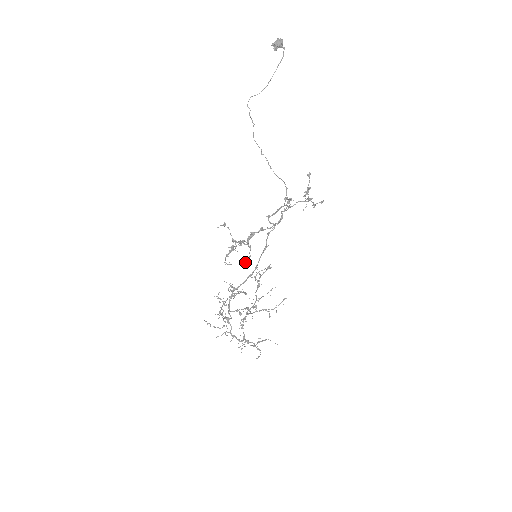
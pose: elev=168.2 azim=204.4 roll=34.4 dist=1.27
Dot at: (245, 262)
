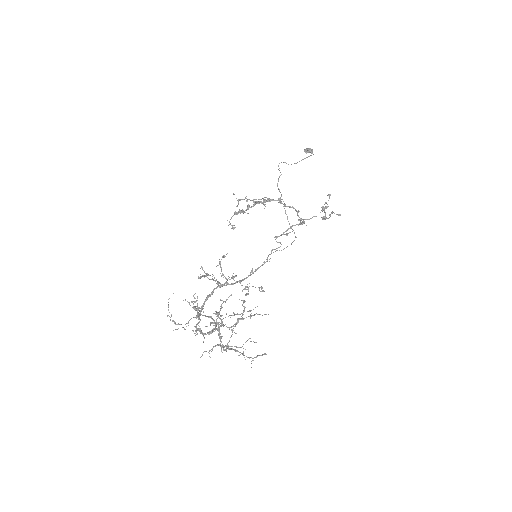
Dot at: (260, 201)
